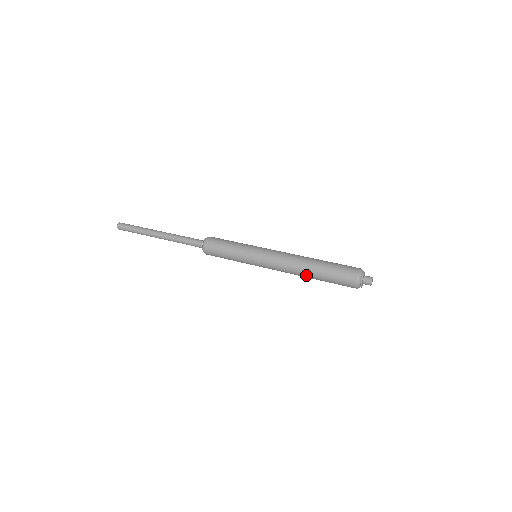
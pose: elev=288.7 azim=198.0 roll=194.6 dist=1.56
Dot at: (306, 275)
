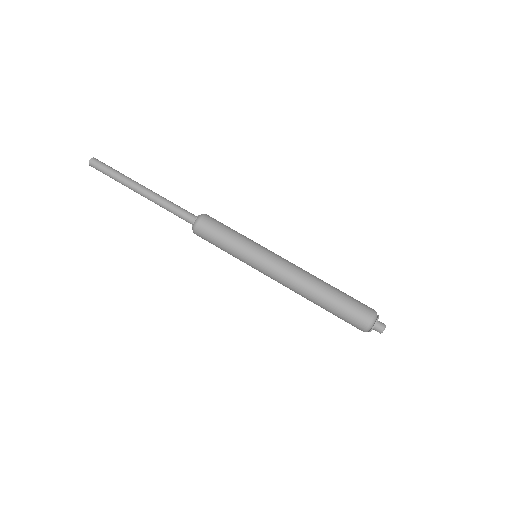
Dot at: (310, 299)
